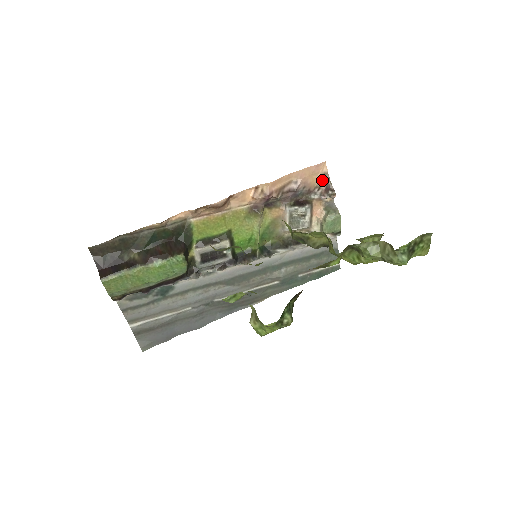
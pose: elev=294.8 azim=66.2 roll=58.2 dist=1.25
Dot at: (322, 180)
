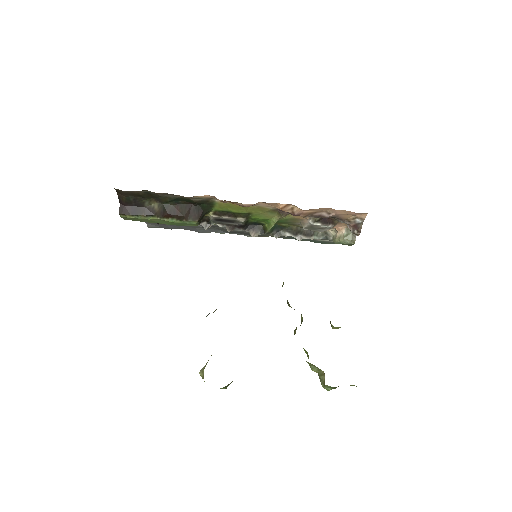
Dot at: (356, 220)
